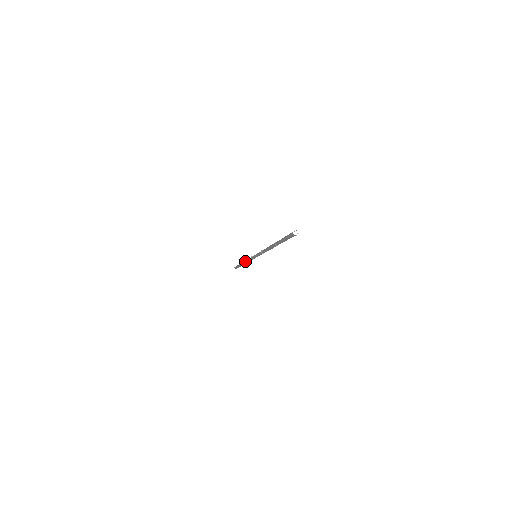
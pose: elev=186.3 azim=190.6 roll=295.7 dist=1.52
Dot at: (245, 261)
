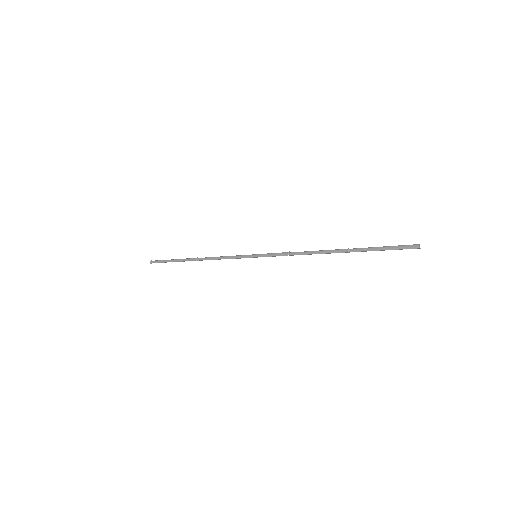
Dot at: (210, 257)
